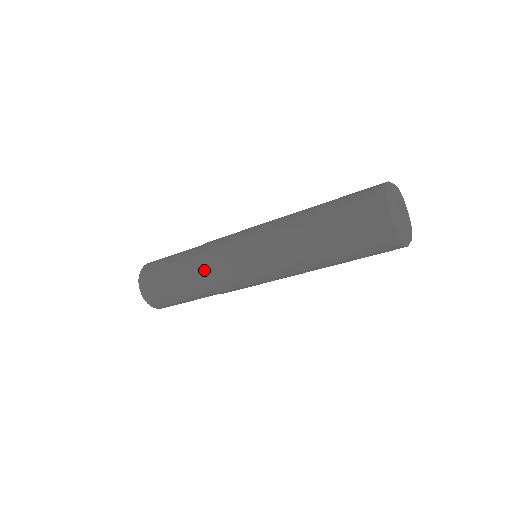
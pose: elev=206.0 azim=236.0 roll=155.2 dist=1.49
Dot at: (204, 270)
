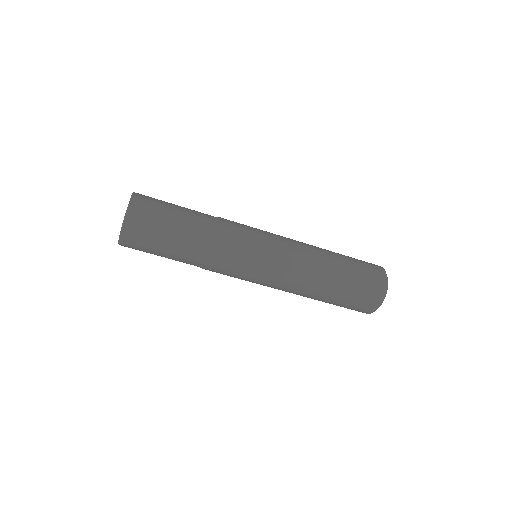
Dot at: (224, 224)
